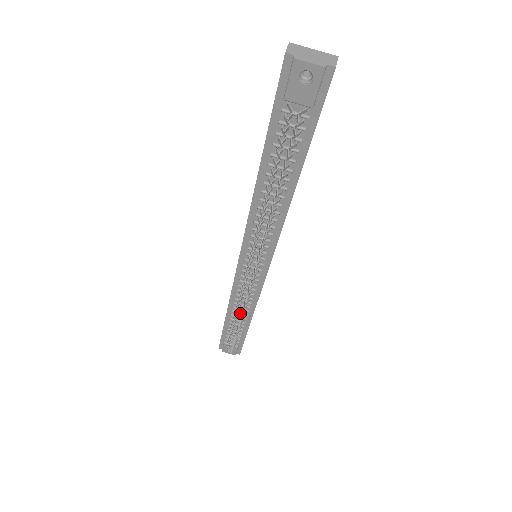
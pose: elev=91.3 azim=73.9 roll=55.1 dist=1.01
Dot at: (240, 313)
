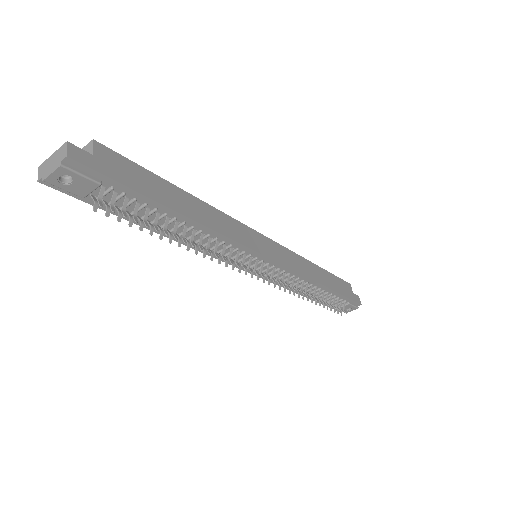
Dot at: (309, 290)
